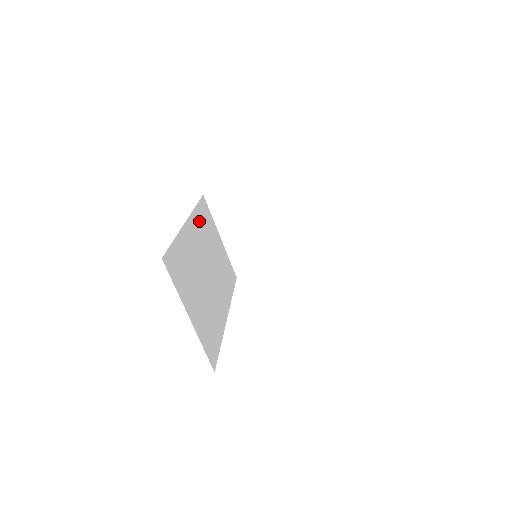
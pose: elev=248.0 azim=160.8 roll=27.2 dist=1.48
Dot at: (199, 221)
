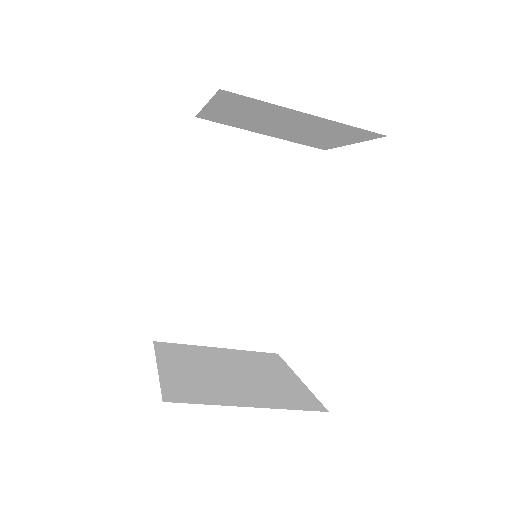
Dot at: (200, 191)
